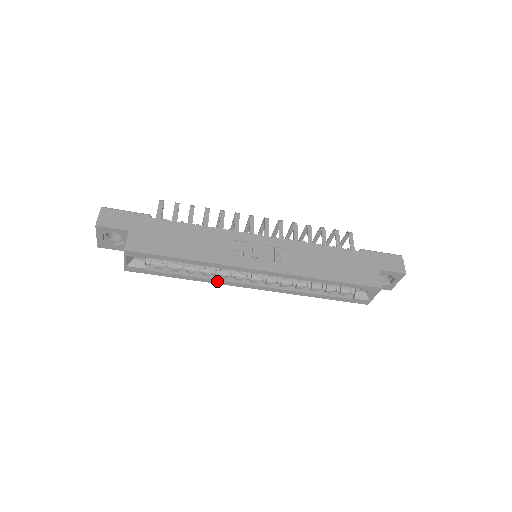
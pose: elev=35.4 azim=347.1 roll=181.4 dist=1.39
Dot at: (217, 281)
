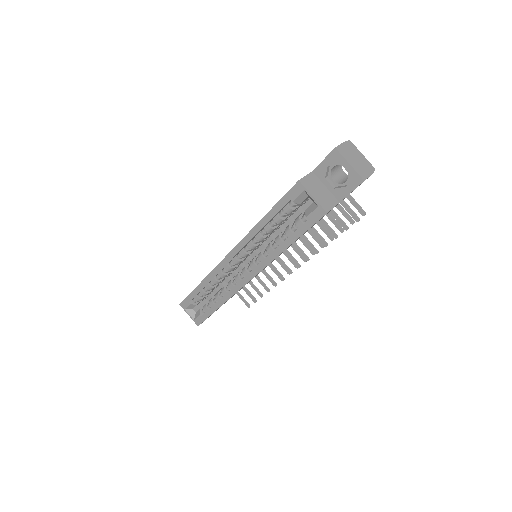
Dot at: (230, 293)
